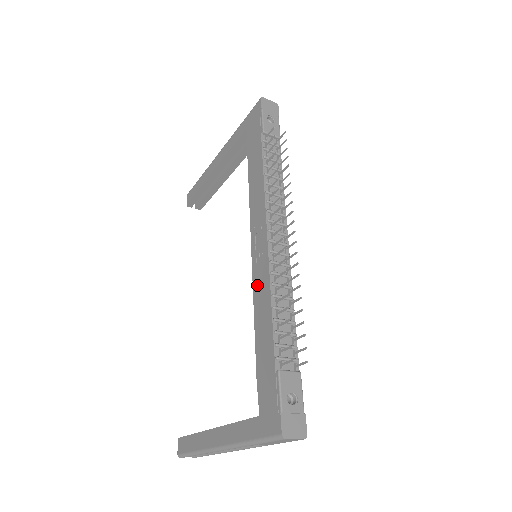
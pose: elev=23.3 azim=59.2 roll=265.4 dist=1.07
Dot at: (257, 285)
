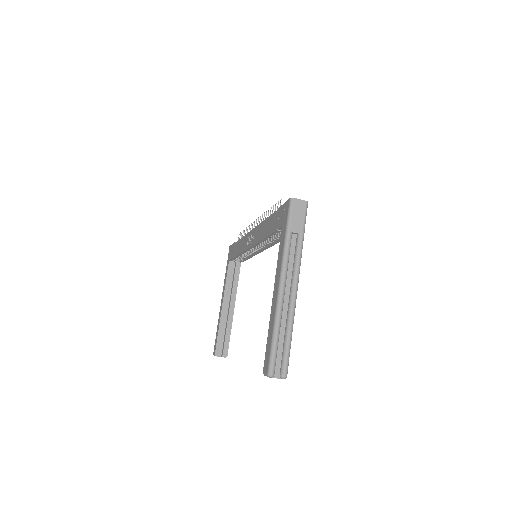
Dot at: (257, 237)
